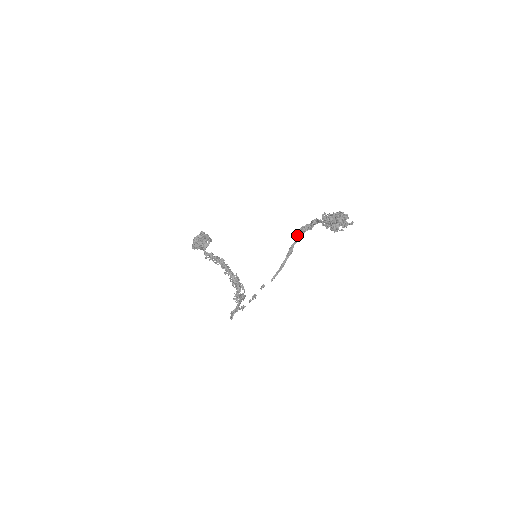
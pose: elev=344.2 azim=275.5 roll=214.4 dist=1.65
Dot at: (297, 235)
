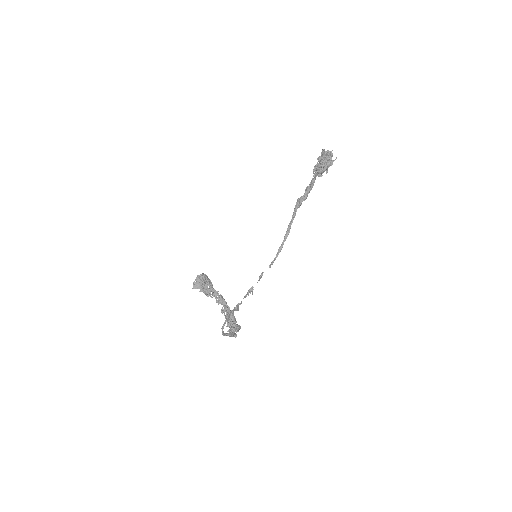
Dot at: (294, 210)
